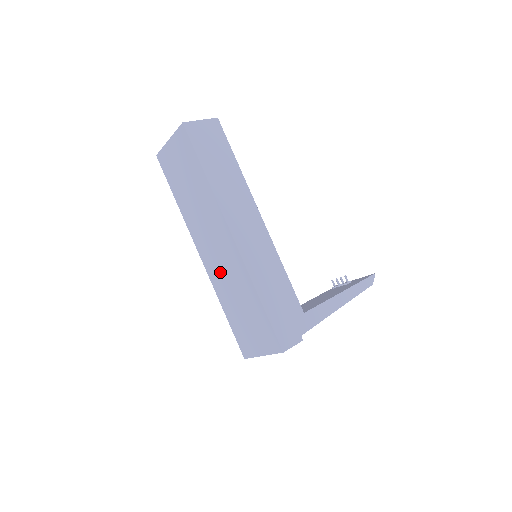
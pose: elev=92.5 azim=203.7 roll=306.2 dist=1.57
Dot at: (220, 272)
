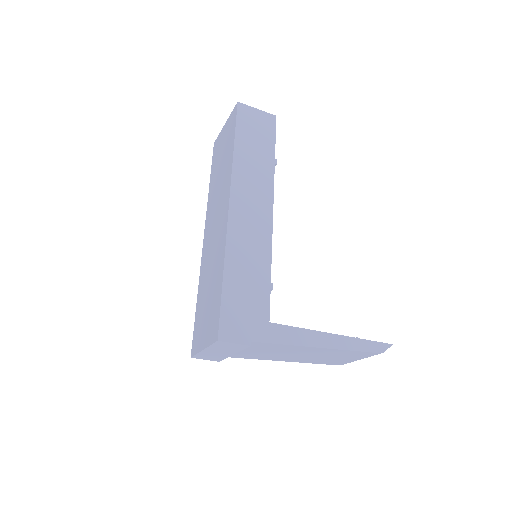
Dot at: (209, 251)
